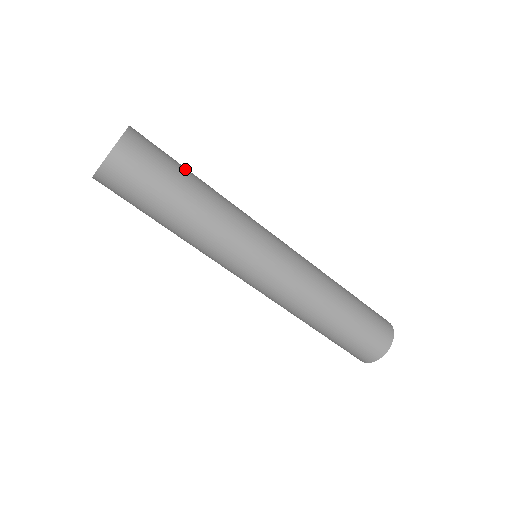
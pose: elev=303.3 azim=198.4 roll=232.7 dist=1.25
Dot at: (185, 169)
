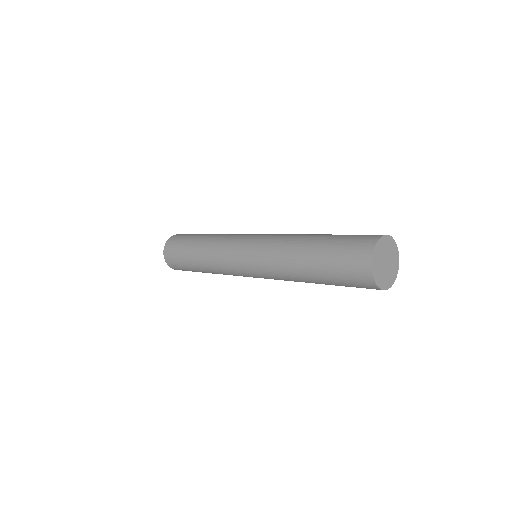
Dot at: occluded
